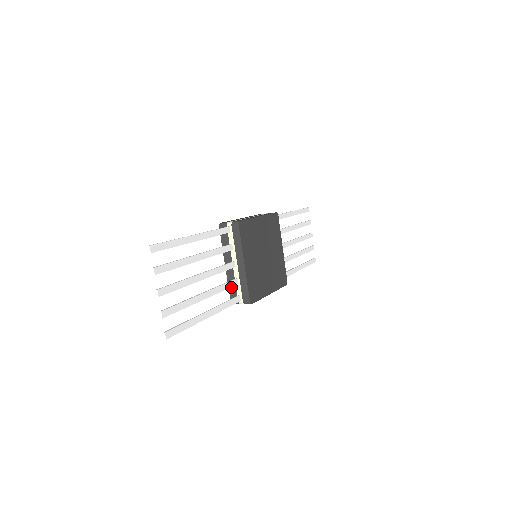
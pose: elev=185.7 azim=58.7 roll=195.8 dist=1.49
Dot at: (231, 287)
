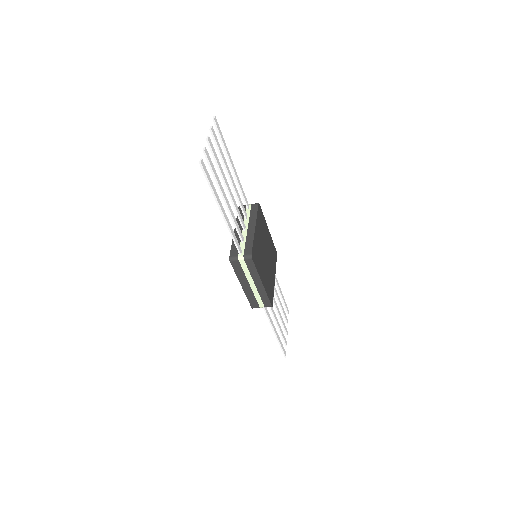
Dot at: (234, 245)
